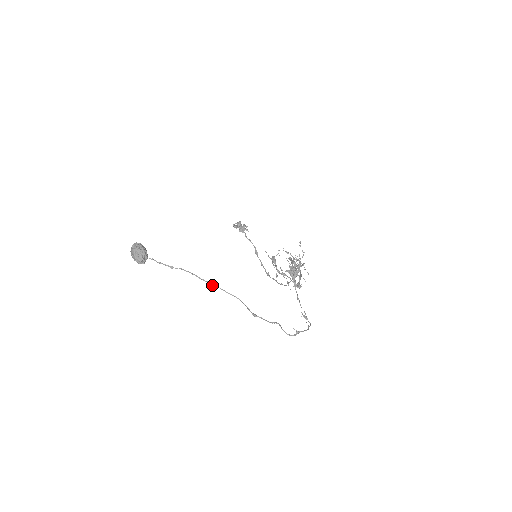
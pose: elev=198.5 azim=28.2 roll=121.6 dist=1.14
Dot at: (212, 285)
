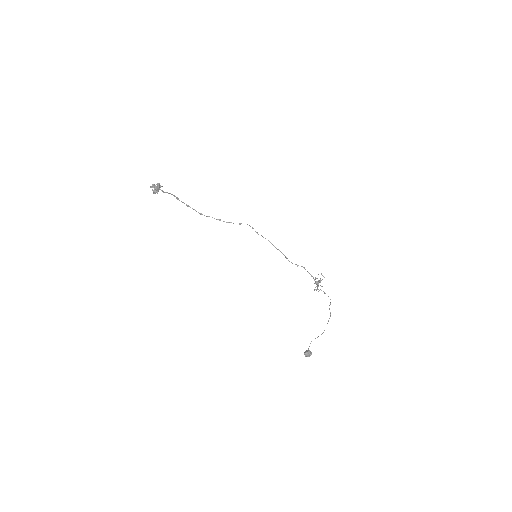
Dot at: occluded
